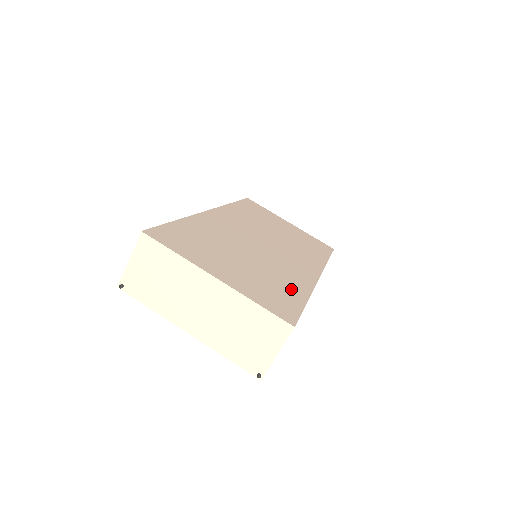
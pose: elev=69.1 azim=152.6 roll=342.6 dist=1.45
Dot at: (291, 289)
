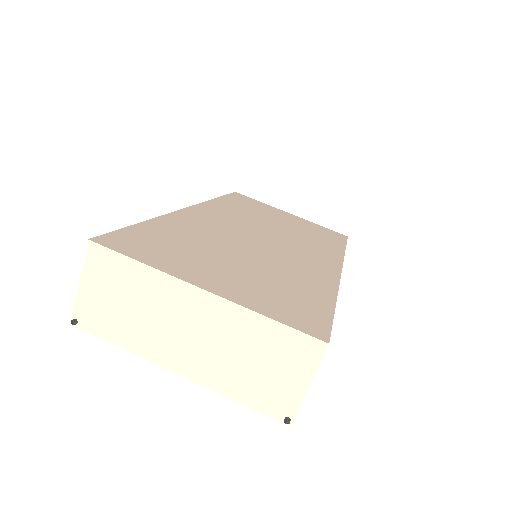
Dot at: (310, 290)
